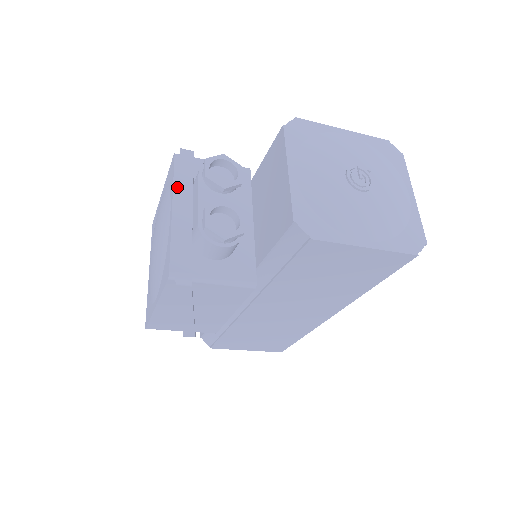
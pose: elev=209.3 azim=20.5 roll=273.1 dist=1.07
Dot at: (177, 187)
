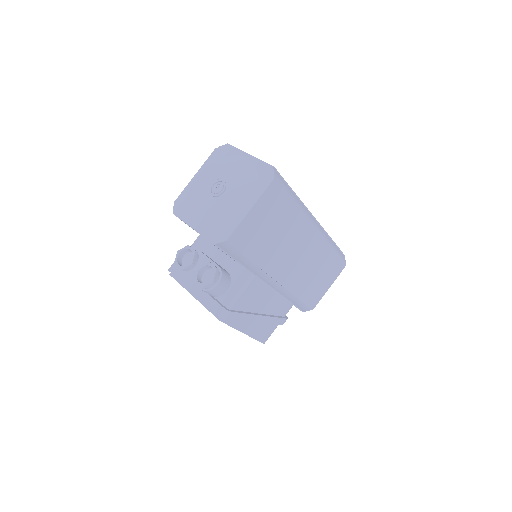
Dot at: (184, 285)
